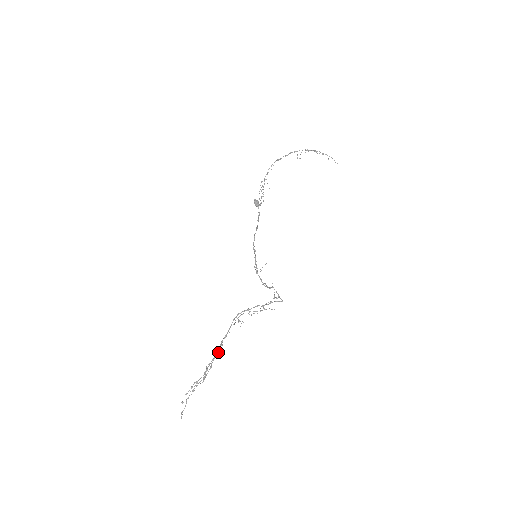
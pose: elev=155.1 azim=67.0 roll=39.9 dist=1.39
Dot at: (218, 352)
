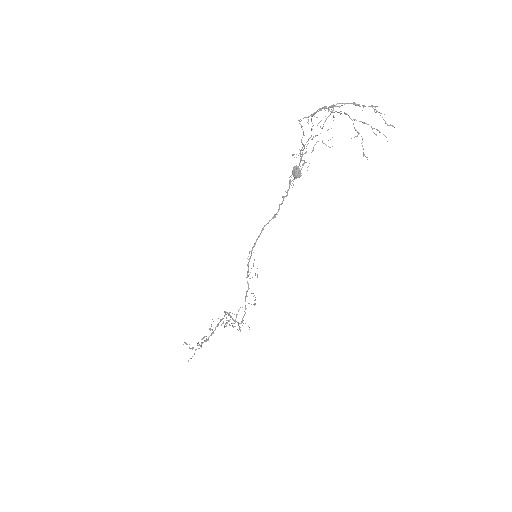
Dot at: (213, 332)
